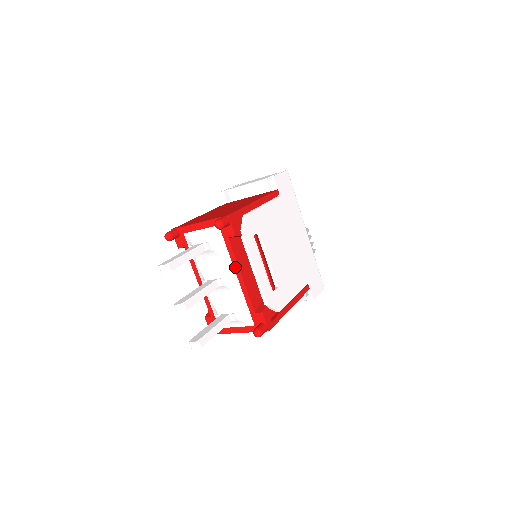
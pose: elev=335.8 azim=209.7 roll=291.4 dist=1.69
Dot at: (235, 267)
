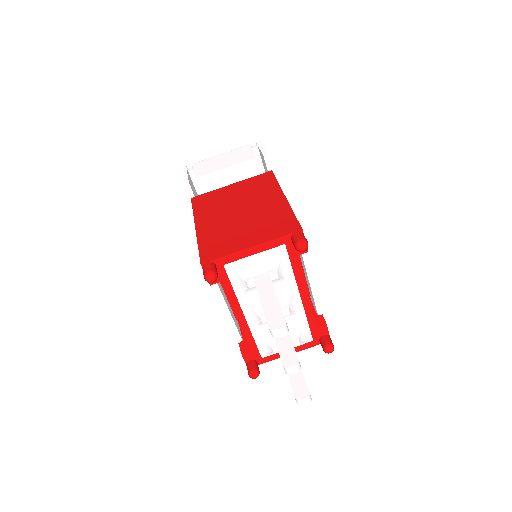
Dot at: (300, 287)
